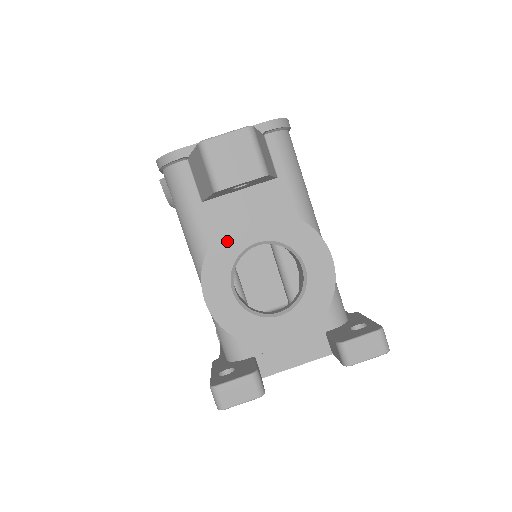
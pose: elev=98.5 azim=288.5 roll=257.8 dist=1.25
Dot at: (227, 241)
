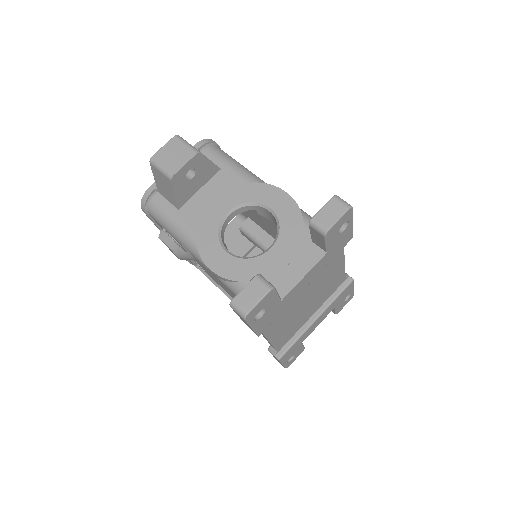
Dot at: (206, 223)
